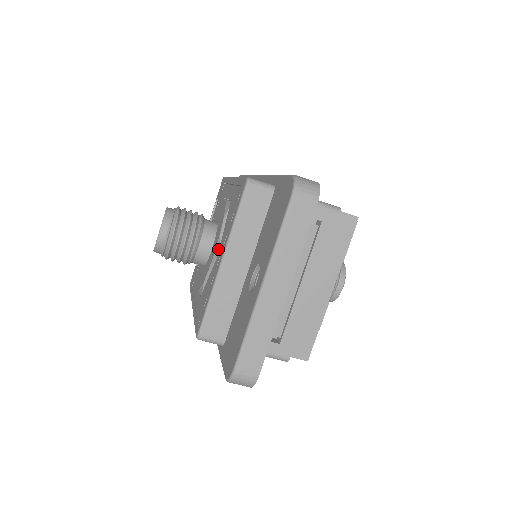
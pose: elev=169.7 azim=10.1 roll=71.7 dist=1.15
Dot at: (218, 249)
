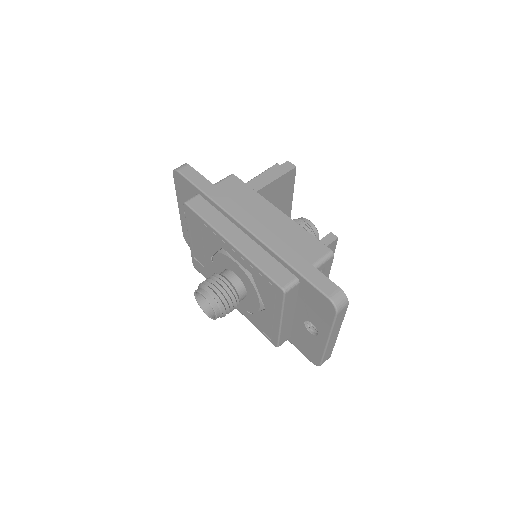
Dot at: (262, 305)
